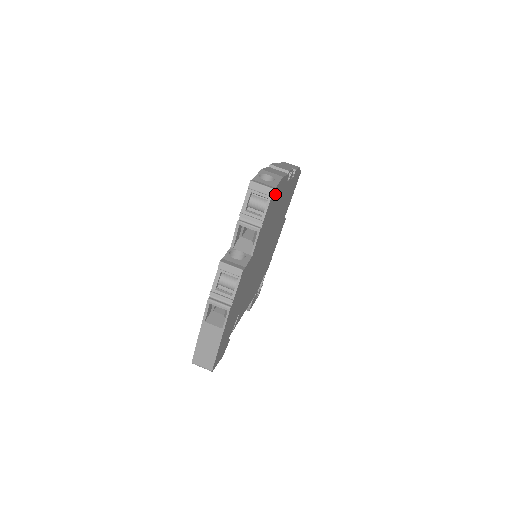
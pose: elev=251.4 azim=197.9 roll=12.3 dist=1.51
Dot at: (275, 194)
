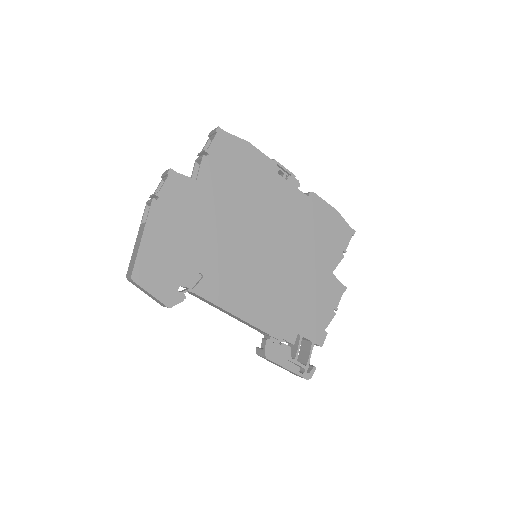
Dot at: (233, 145)
